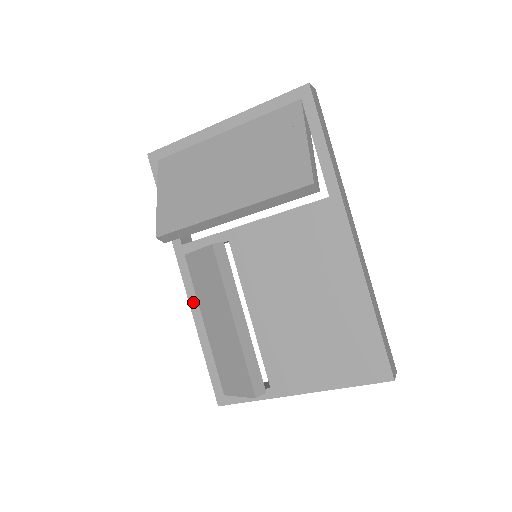
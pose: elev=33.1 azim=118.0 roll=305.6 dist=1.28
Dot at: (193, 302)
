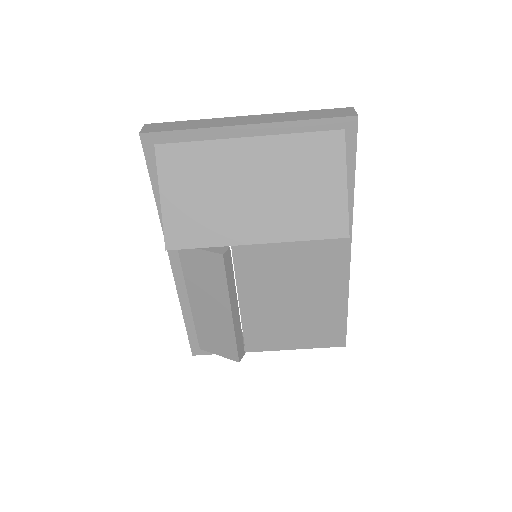
Dot at: (180, 283)
